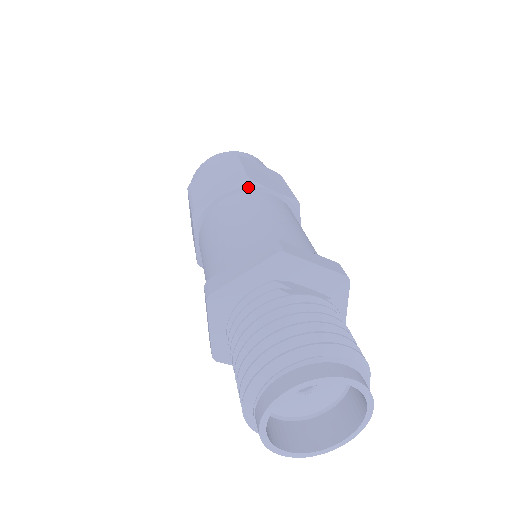
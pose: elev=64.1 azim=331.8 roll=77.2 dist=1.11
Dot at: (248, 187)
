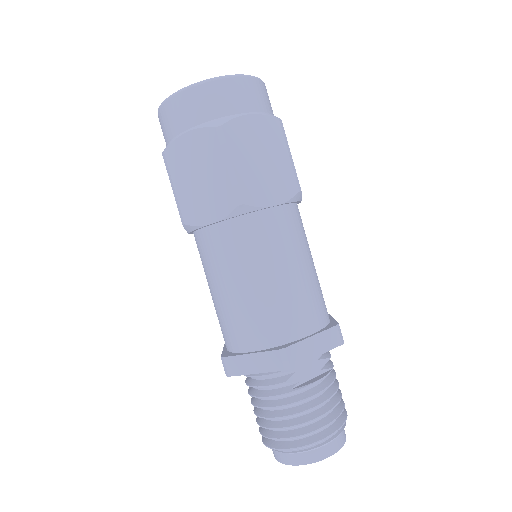
Dot at: (244, 214)
